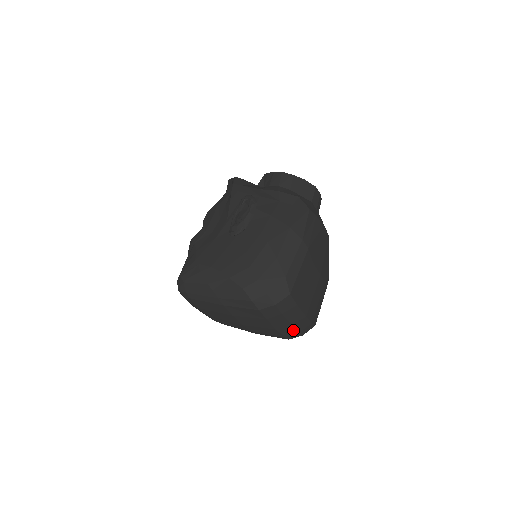
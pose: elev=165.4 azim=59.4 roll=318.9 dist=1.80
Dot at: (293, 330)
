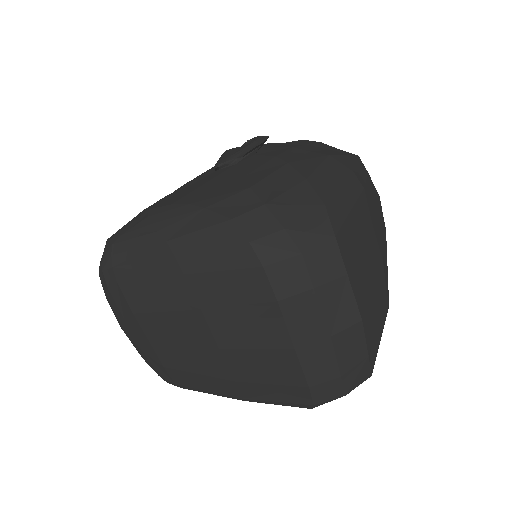
Dot at: (329, 362)
